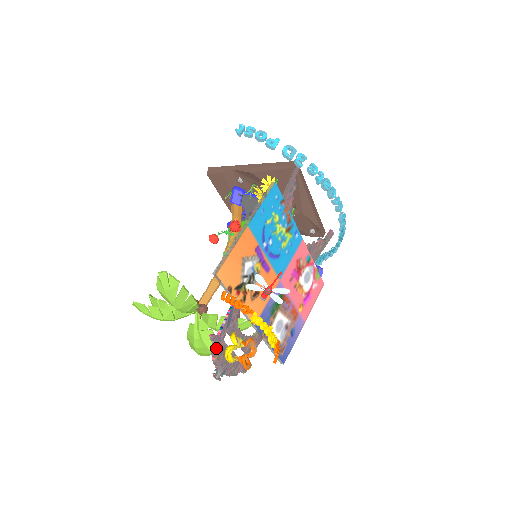
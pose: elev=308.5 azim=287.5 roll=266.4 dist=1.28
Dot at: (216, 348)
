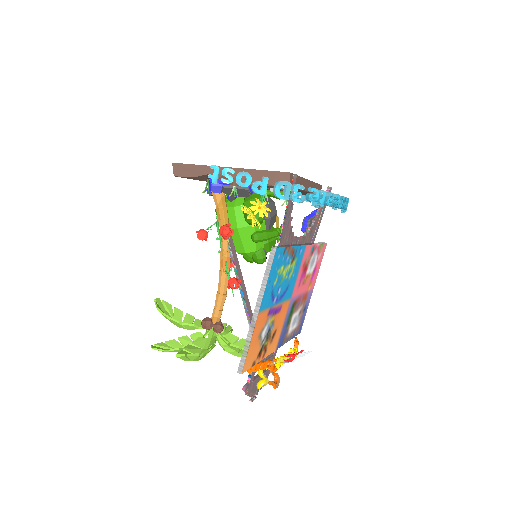
Dot at: (249, 391)
